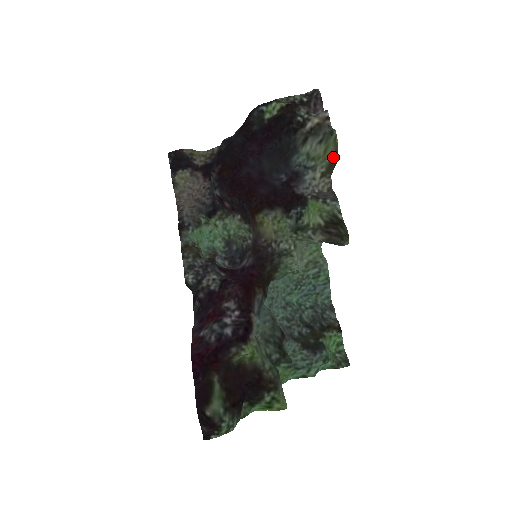
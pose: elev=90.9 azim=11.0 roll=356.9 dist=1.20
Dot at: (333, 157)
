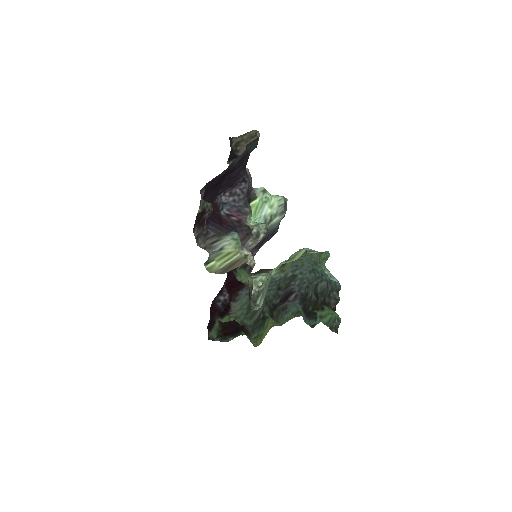
Dot at: (224, 267)
